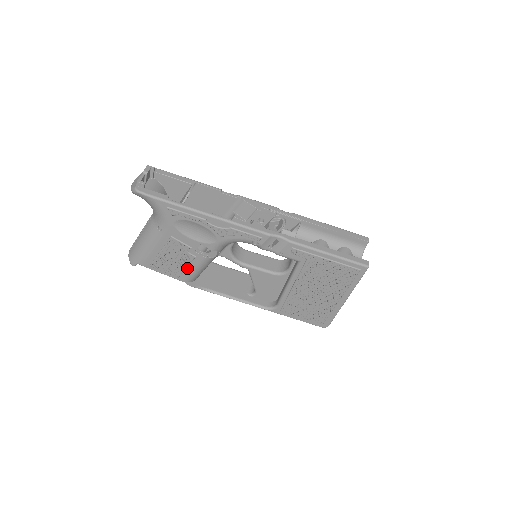
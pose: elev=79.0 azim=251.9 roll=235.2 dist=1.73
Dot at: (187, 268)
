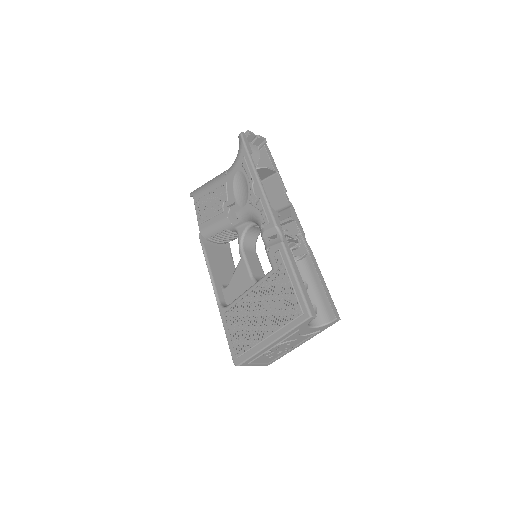
Dot at: (211, 219)
